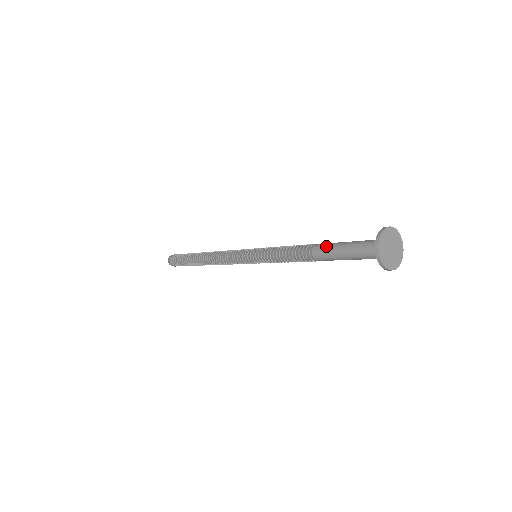
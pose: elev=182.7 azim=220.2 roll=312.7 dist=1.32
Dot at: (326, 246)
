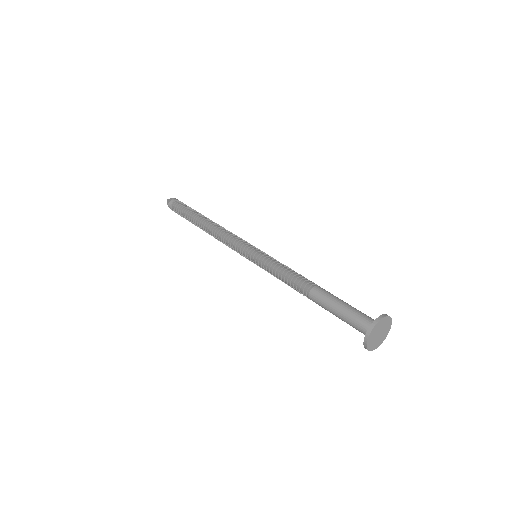
Dot at: (327, 293)
